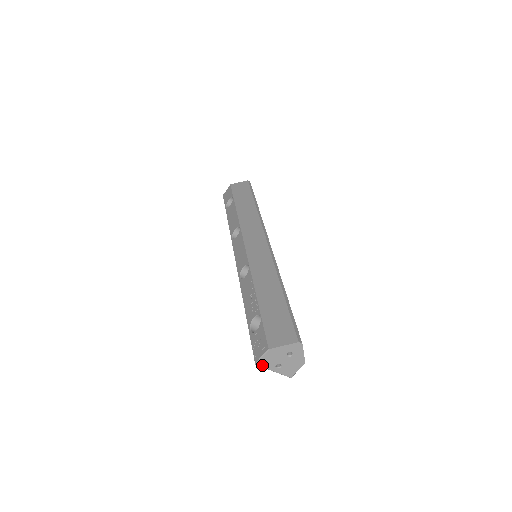
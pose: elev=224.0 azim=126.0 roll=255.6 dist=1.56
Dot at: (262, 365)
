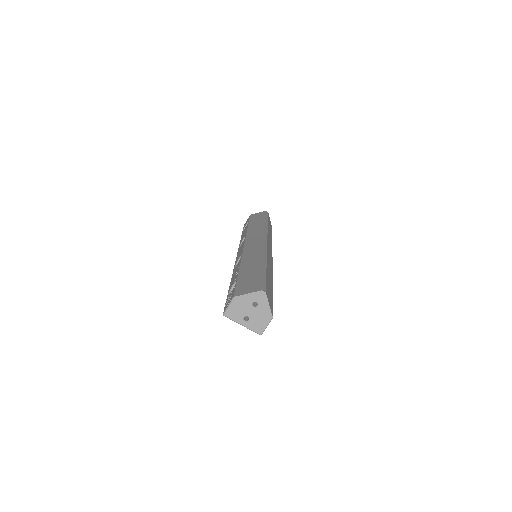
Dot at: (230, 316)
